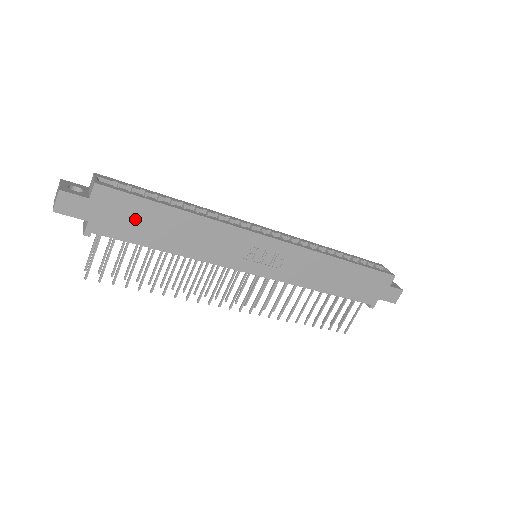
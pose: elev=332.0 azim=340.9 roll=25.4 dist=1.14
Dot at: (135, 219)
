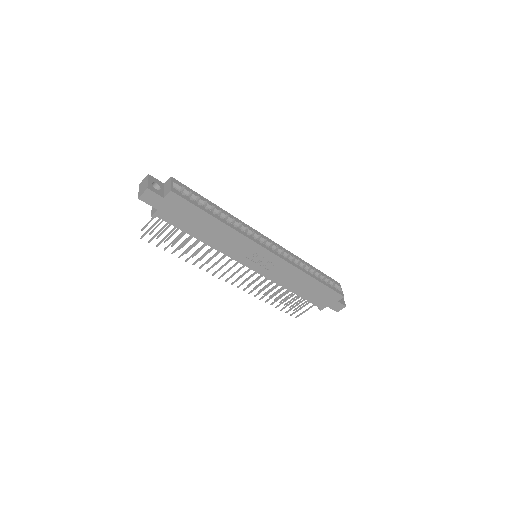
Dot at: (187, 217)
